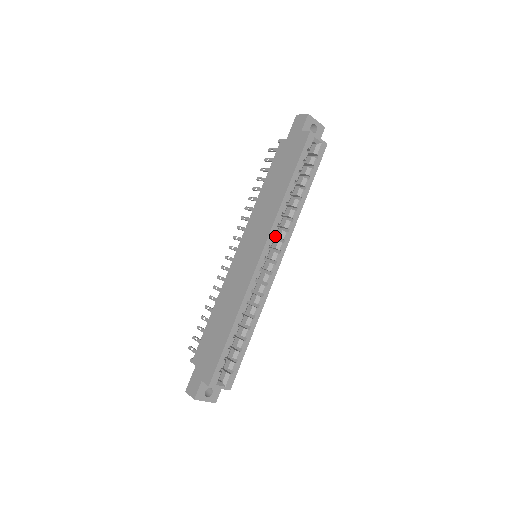
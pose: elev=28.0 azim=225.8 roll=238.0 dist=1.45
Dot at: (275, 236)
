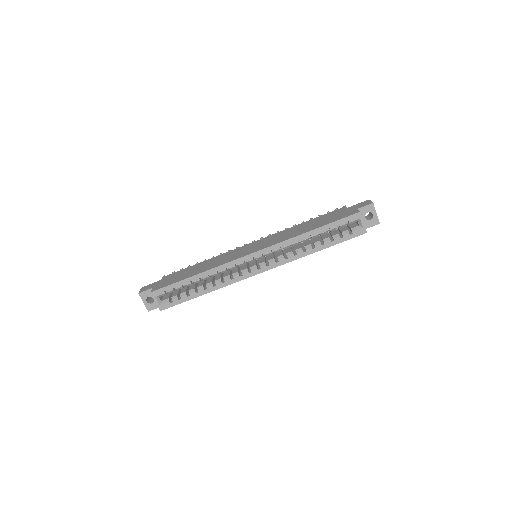
Dot at: (277, 254)
